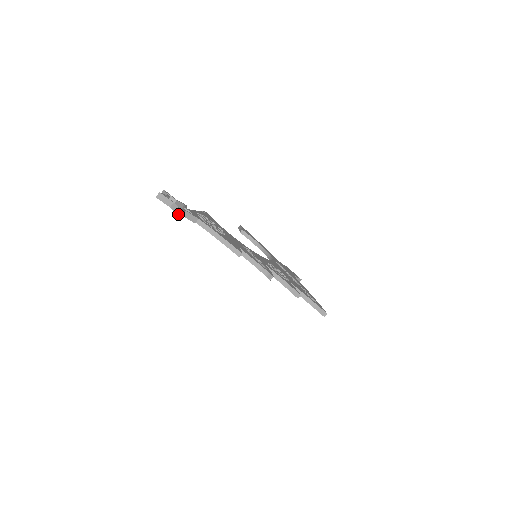
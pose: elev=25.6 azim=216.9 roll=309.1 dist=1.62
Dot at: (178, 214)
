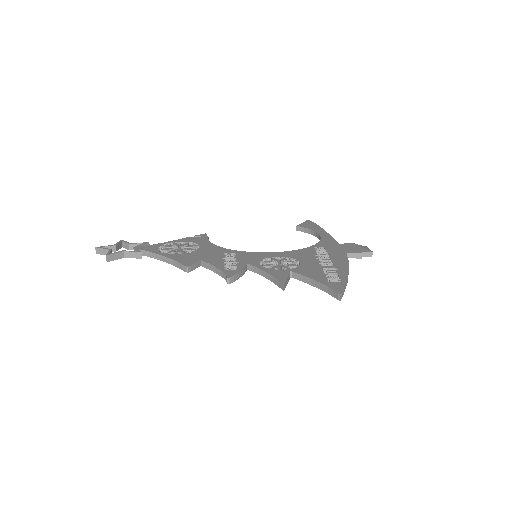
Dot at: (106, 260)
